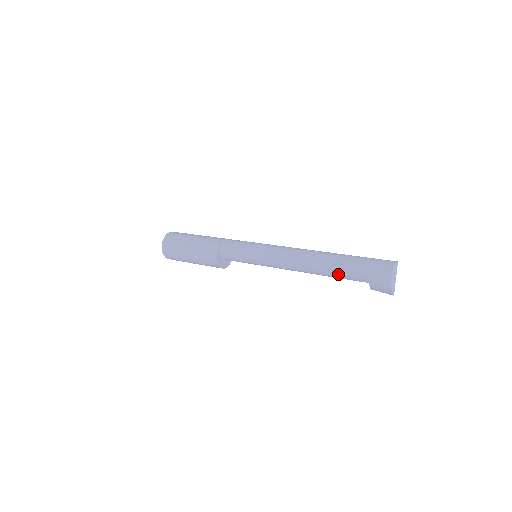
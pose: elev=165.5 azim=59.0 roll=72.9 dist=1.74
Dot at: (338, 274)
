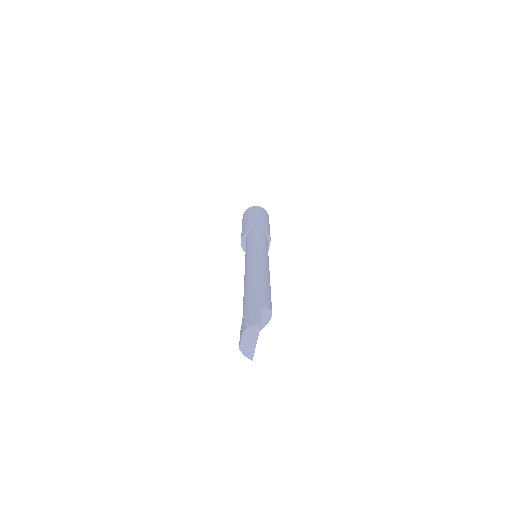
Dot at: occluded
